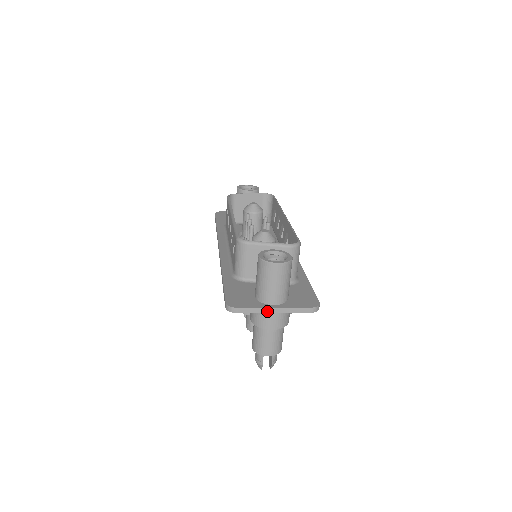
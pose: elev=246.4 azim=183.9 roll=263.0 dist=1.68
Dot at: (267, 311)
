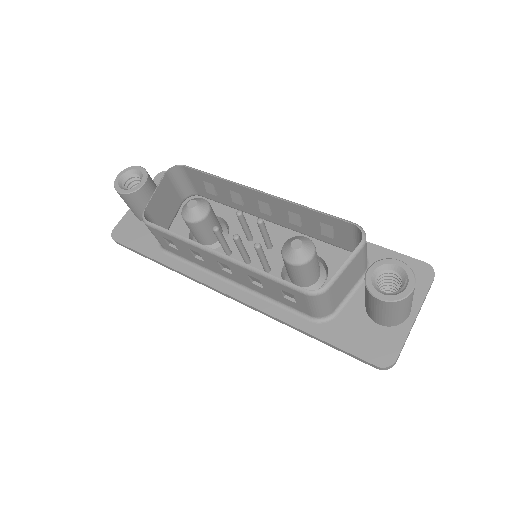
Dot at: occluded
